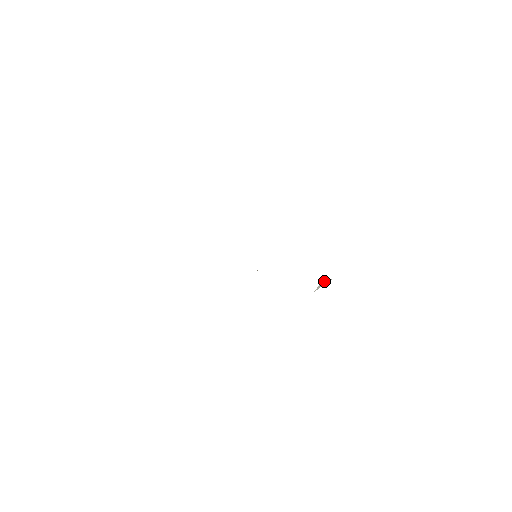
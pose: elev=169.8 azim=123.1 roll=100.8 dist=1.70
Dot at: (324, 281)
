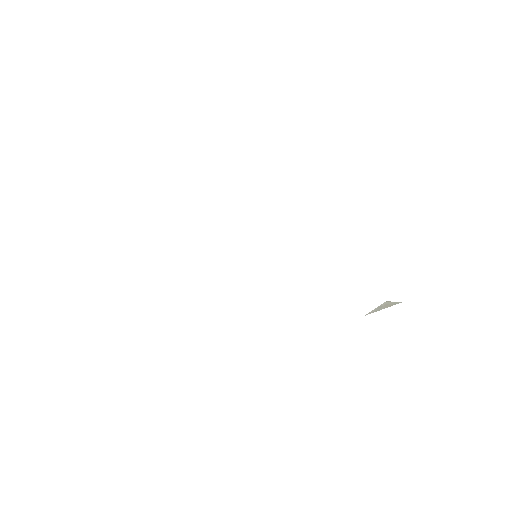
Dot at: (386, 303)
